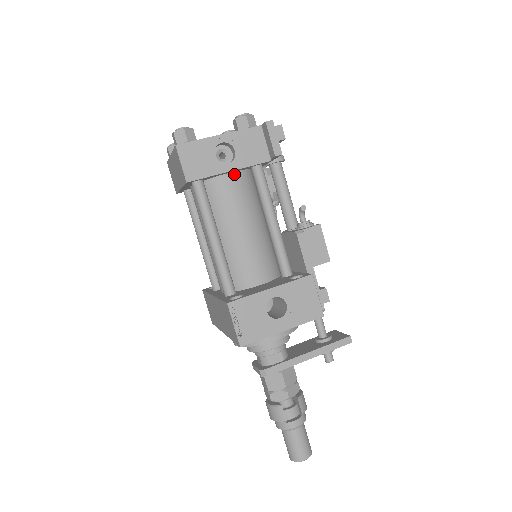
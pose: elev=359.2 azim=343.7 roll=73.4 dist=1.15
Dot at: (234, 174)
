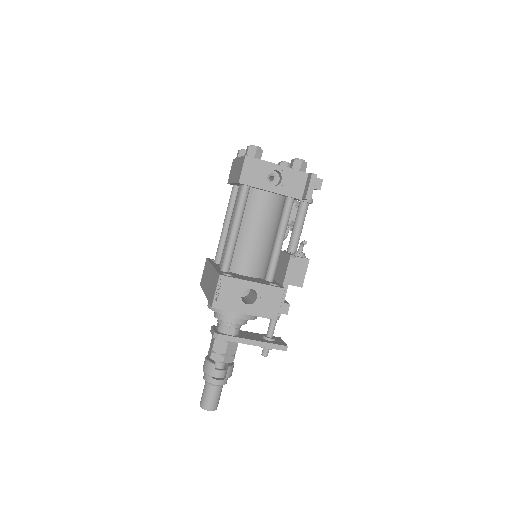
Dot at: (273, 194)
